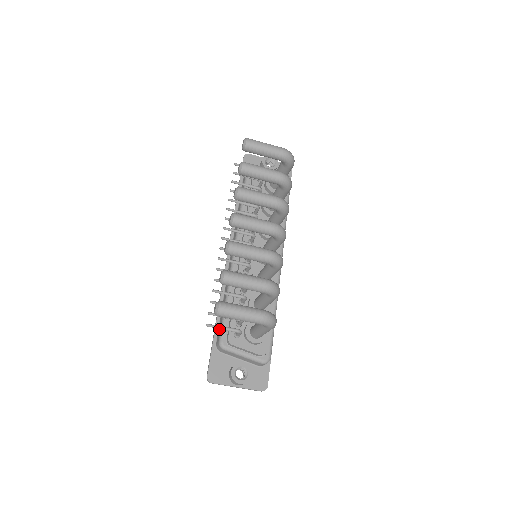
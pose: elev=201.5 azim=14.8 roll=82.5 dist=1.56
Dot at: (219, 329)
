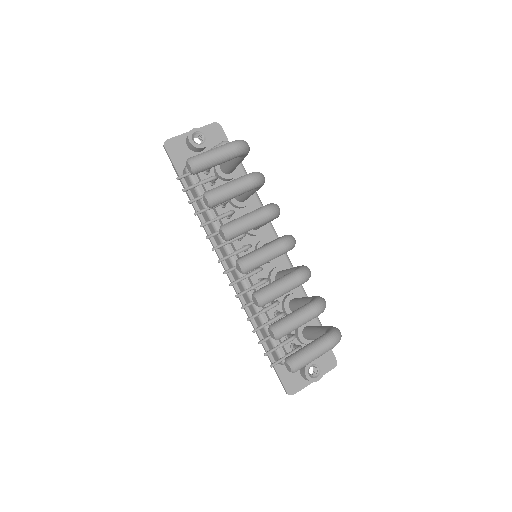
Dot at: (270, 349)
